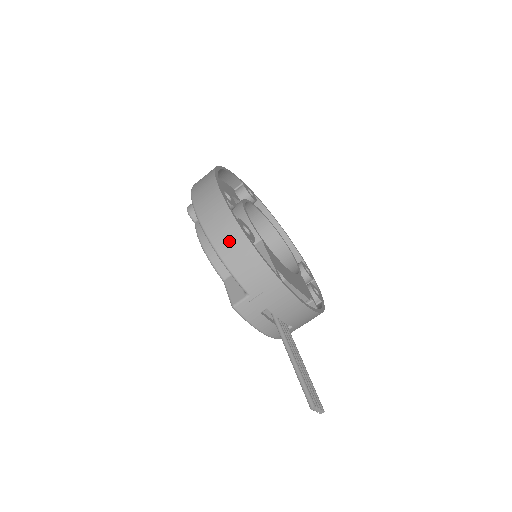
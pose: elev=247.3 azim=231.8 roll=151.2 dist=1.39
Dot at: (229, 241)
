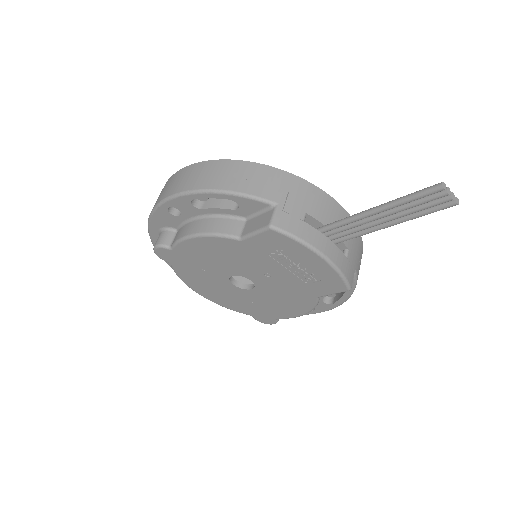
Dot at: (218, 174)
